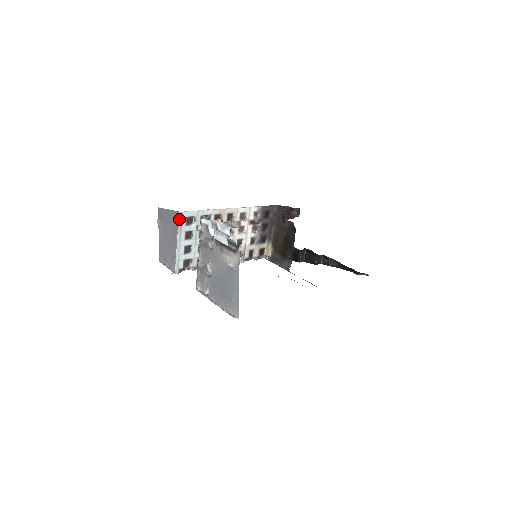
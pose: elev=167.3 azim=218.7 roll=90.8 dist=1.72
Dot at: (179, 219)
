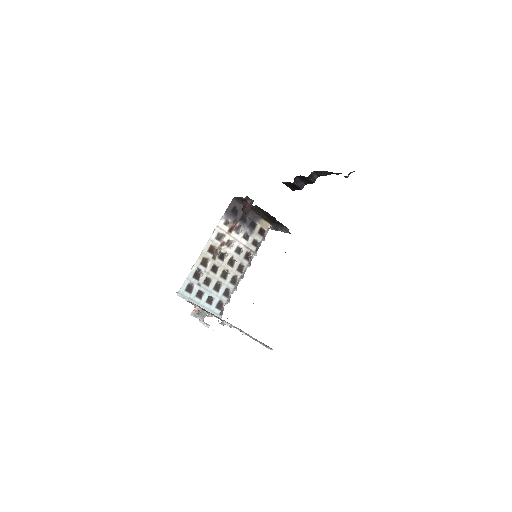
Dot at: (182, 297)
